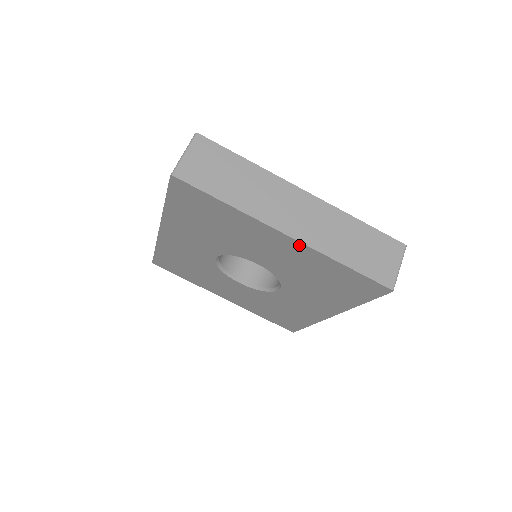
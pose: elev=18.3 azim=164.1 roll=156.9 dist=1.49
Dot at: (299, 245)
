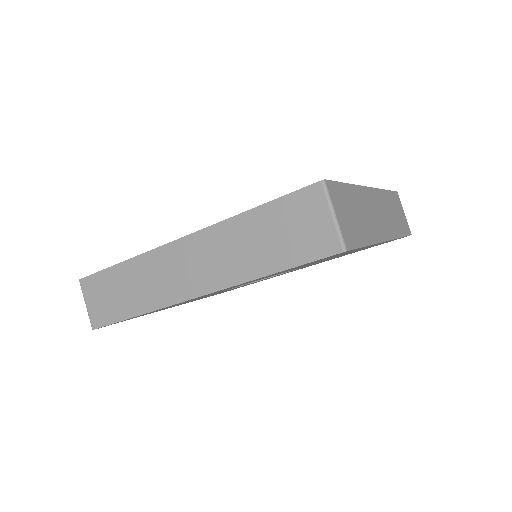
Dot at: occluded
